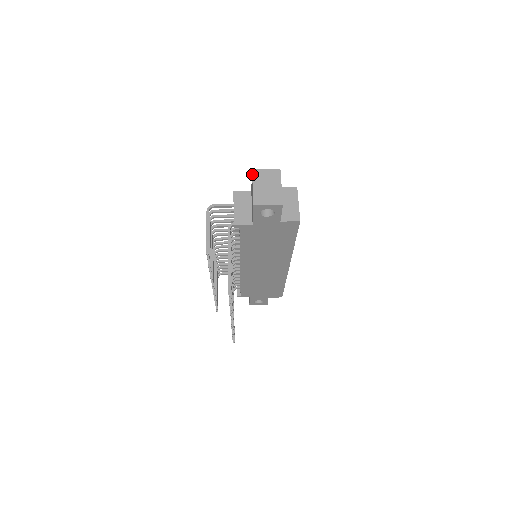
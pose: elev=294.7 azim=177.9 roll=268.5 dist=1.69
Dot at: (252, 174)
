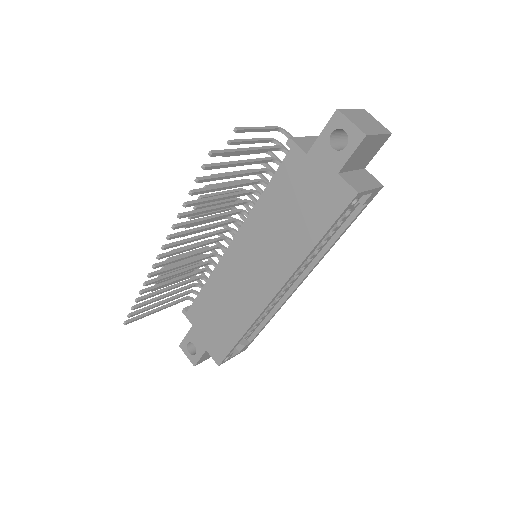
Dot at: (361, 109)
